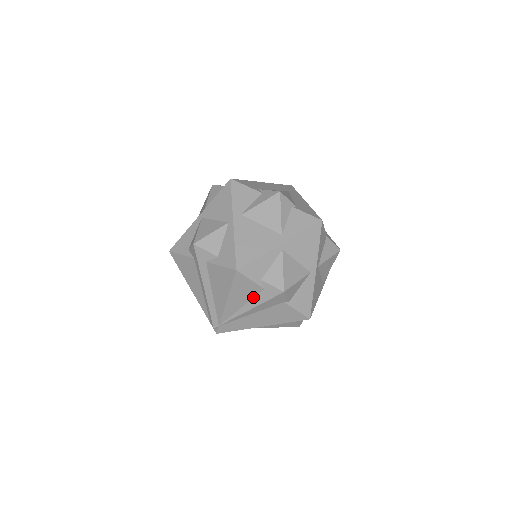
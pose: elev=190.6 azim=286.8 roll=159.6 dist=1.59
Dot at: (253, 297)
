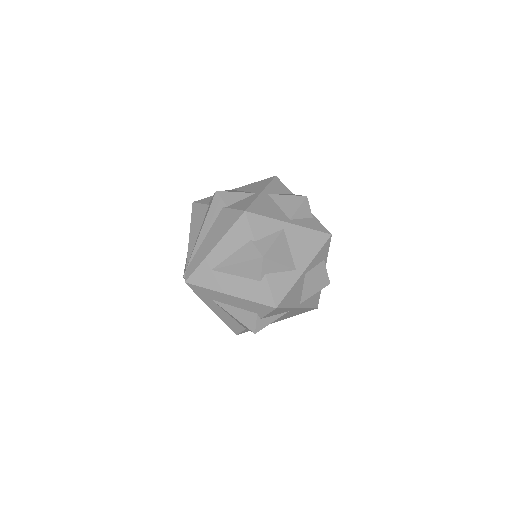
Dot at: (204, 219)
